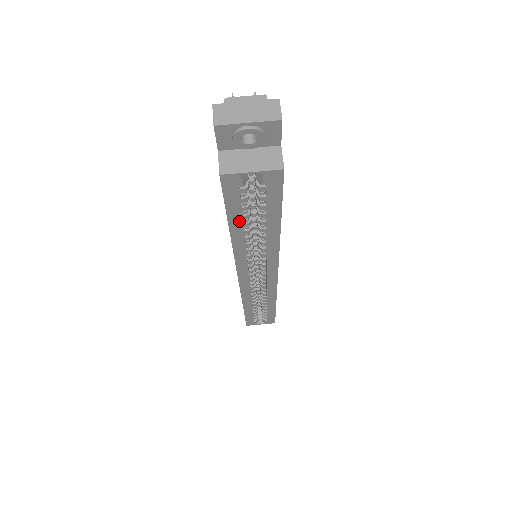
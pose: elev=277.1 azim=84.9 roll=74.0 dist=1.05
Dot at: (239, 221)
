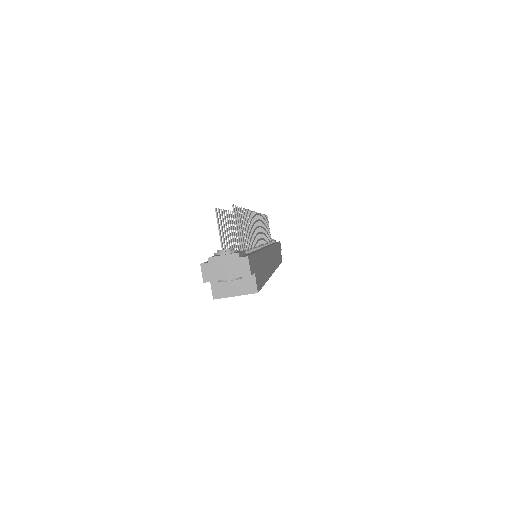
Dot at: occluded
